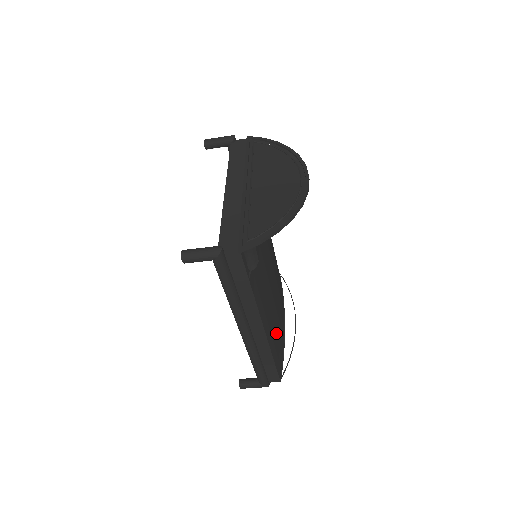
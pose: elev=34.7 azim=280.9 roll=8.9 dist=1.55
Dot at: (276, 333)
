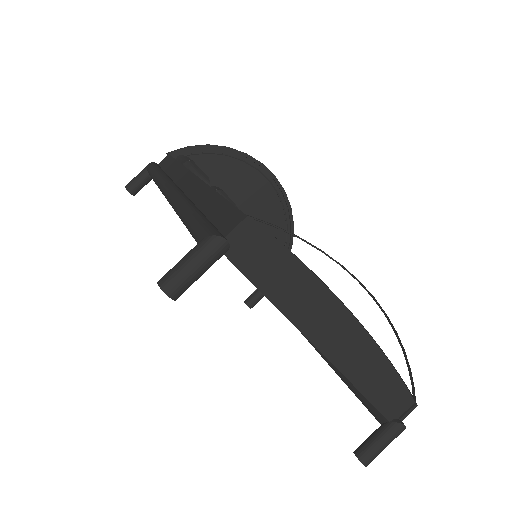
Dot at: occluded
